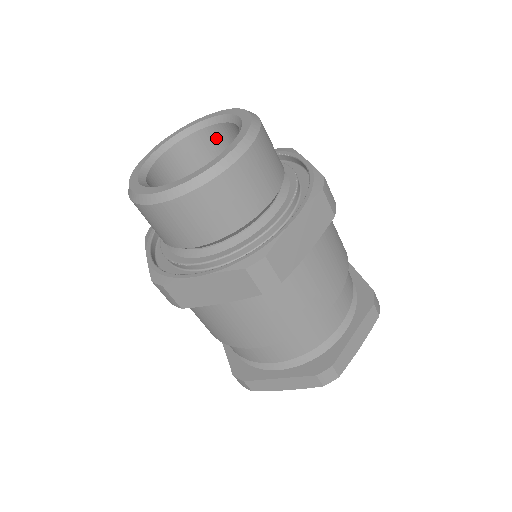
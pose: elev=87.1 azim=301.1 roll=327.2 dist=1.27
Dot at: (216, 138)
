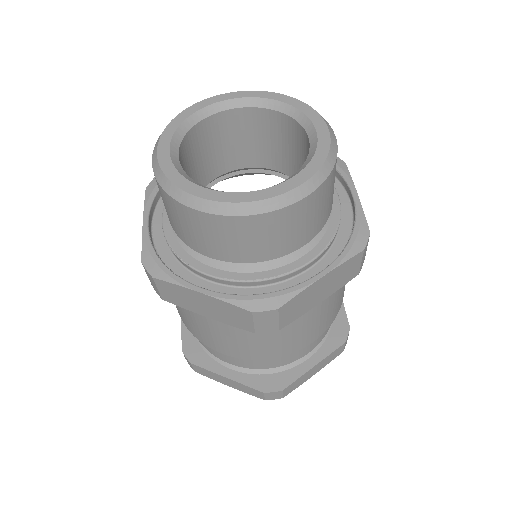
Dot at: (274, 124)
